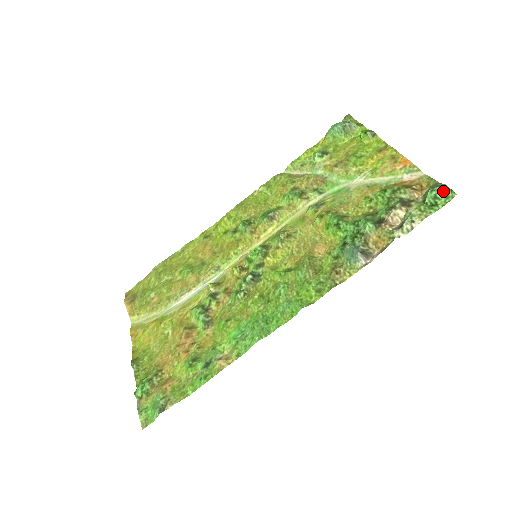
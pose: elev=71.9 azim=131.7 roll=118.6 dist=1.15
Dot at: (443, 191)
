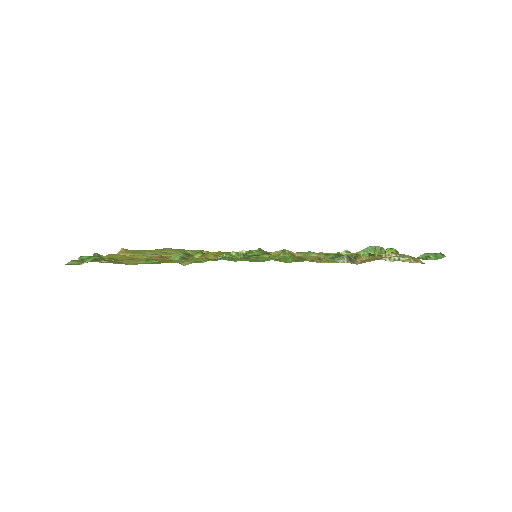
Dot at: (436, 255)
